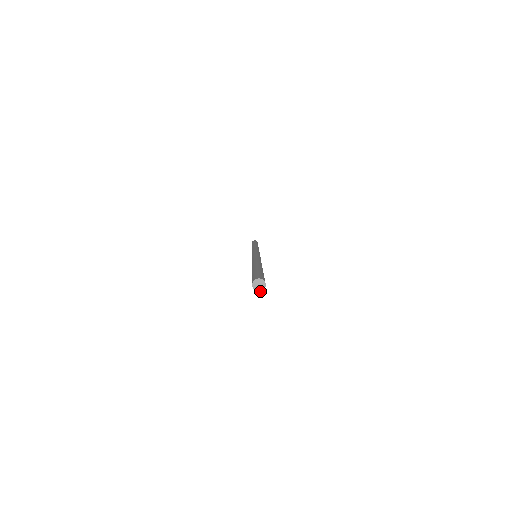
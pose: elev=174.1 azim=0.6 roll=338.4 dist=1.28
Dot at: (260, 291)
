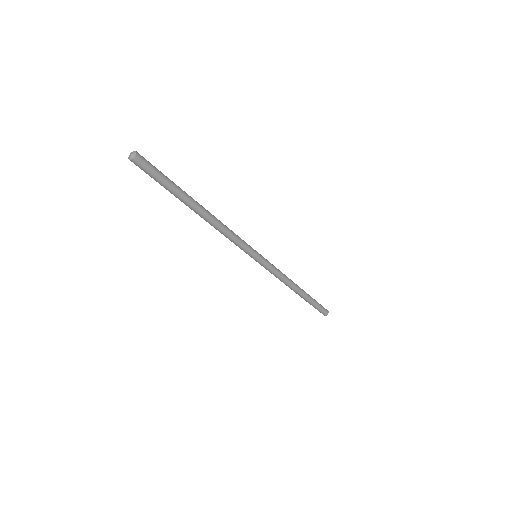
Dot at: (132, 159)
